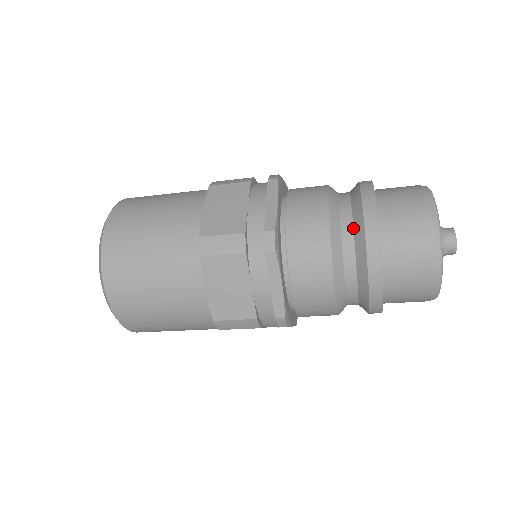
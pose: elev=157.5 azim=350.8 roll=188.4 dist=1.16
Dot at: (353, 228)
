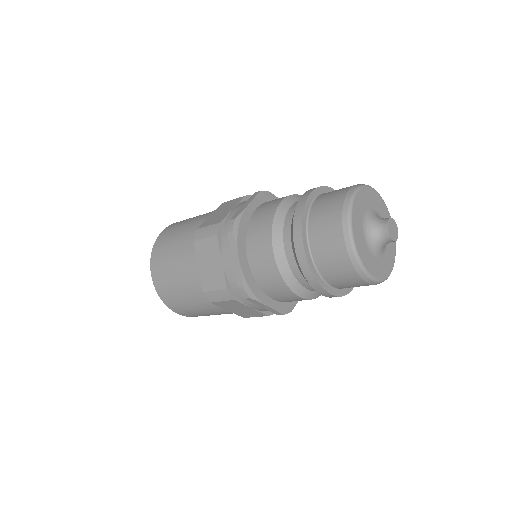
Dot at: occluded
